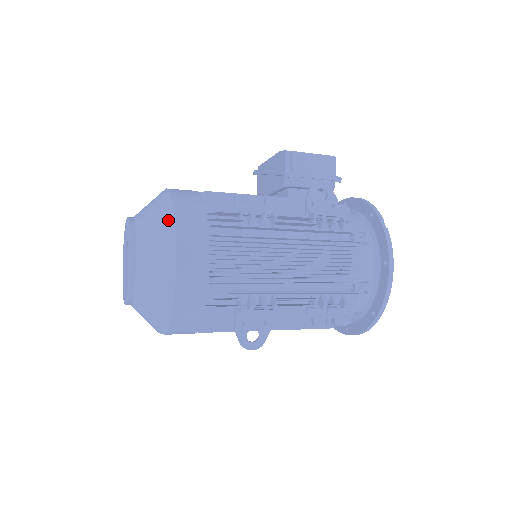
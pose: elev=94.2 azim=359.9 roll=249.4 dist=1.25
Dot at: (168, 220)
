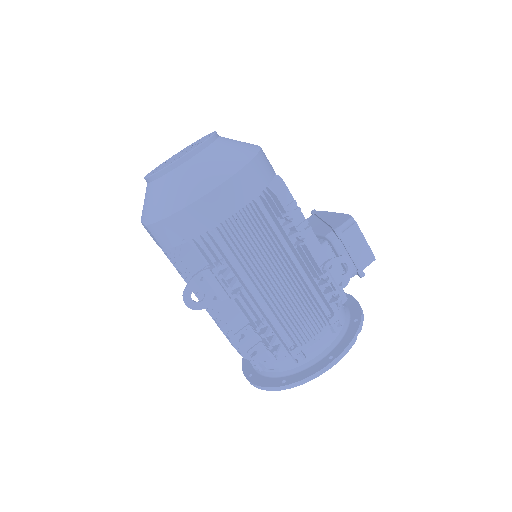
Dot at: (242, 159)
